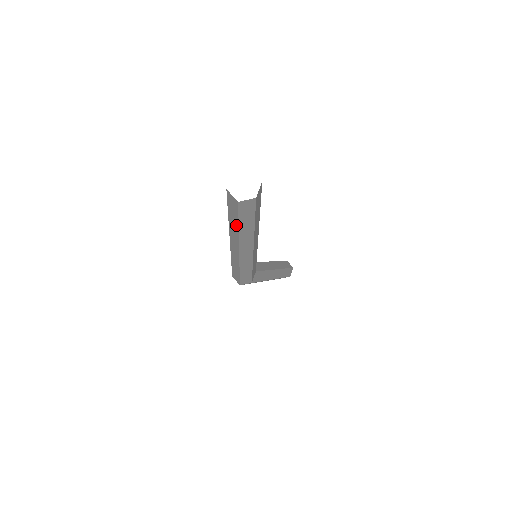
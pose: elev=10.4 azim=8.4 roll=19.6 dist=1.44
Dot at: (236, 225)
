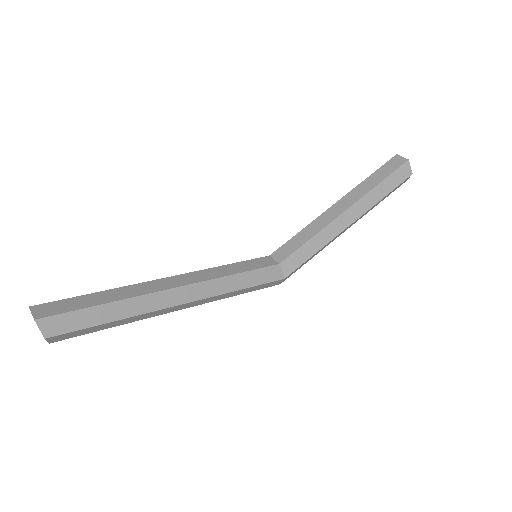
Dot at: occluded
